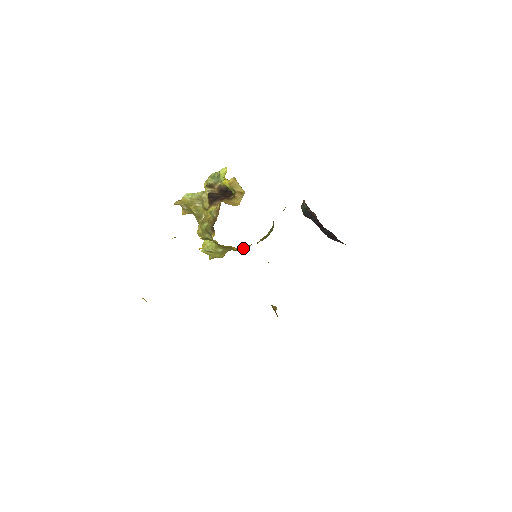
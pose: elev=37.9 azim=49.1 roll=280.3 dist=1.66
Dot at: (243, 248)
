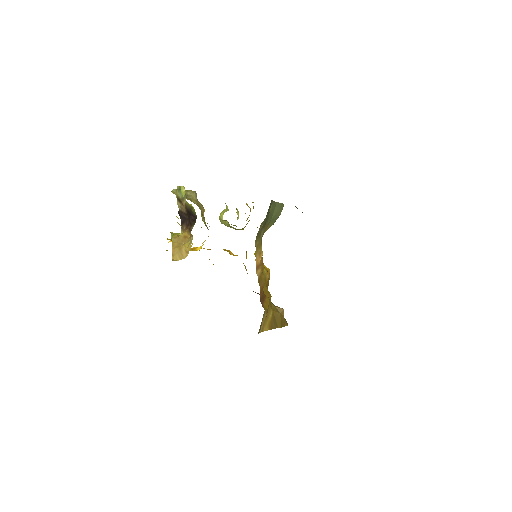
Dot at: occluded
